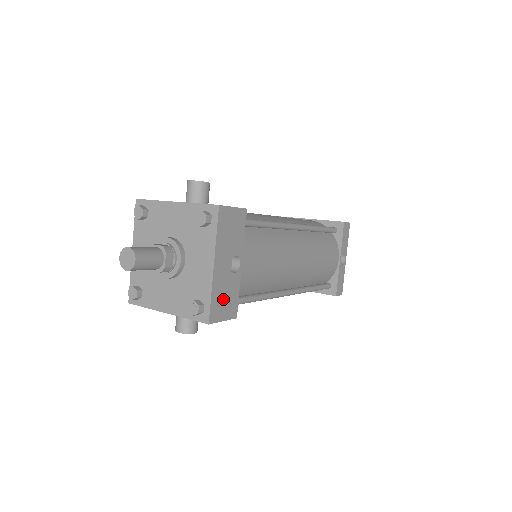
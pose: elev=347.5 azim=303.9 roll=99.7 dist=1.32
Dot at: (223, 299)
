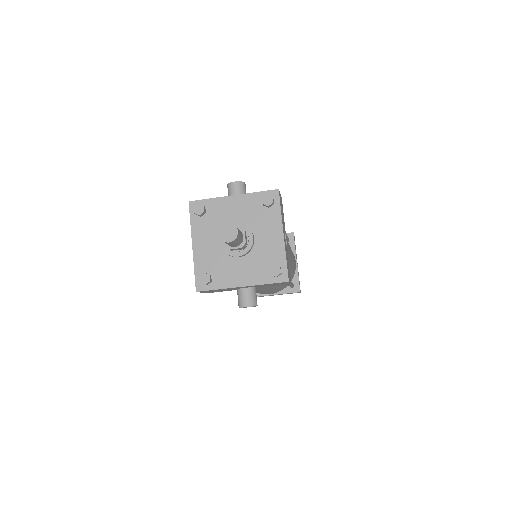
Dot at: occluded
